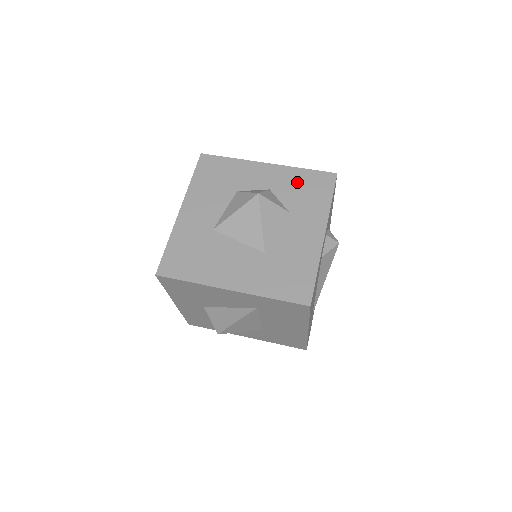
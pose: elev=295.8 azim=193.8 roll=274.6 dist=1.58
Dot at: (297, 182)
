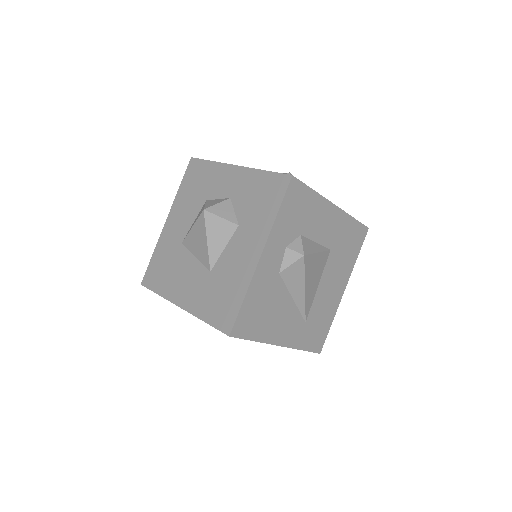
Dot at: (254, 188)
